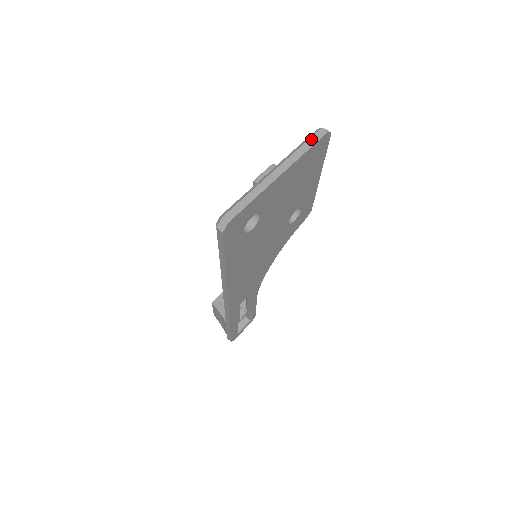
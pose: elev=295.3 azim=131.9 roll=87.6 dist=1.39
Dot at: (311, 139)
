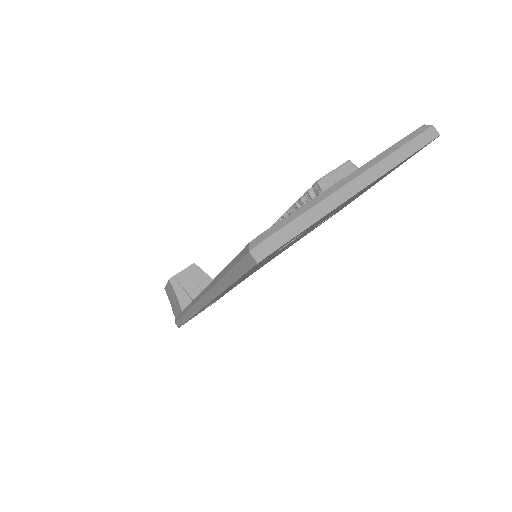
Dot at: (416, 139)
